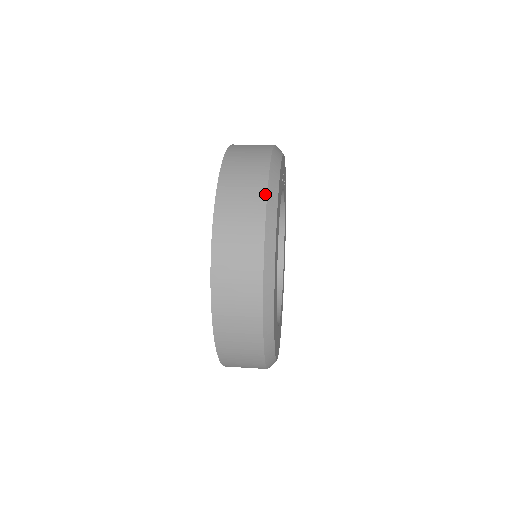
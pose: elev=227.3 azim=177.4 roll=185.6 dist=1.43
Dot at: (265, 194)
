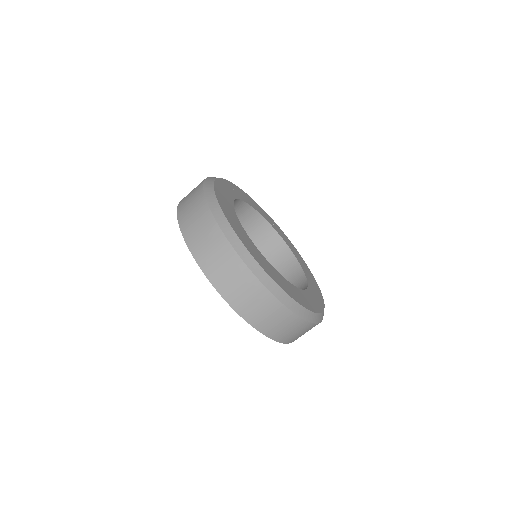
Dot at: (202, 190)
